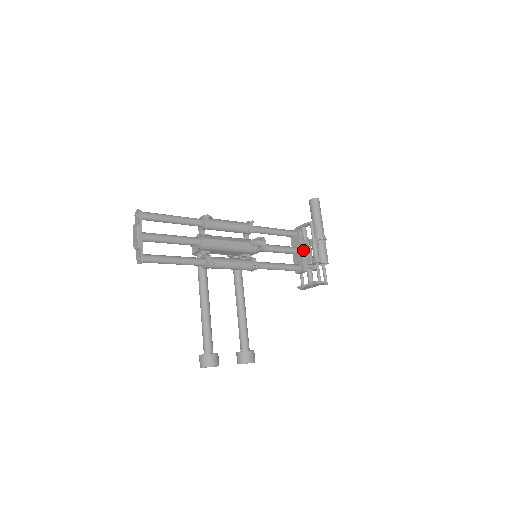
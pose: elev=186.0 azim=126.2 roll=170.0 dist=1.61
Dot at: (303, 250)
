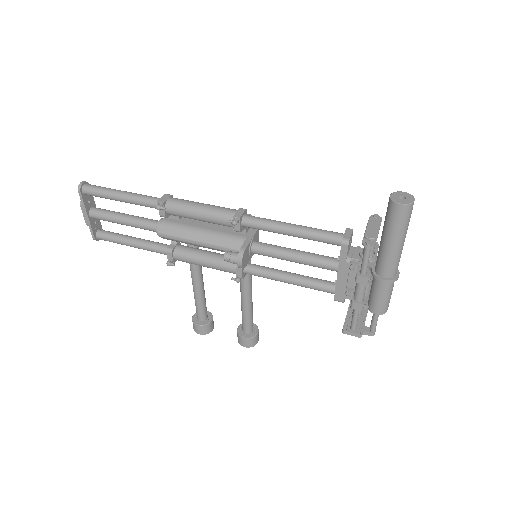
Dot at: (342, 275)
